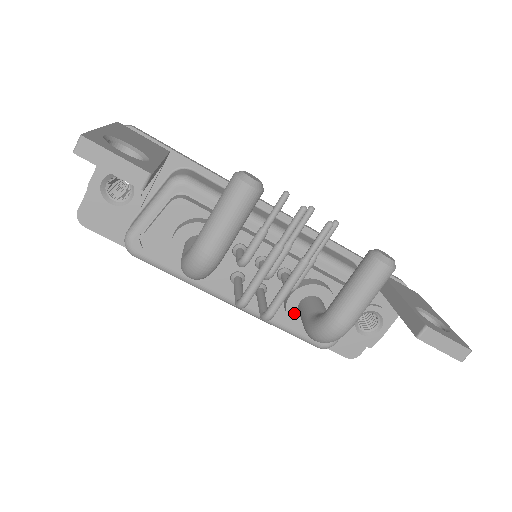
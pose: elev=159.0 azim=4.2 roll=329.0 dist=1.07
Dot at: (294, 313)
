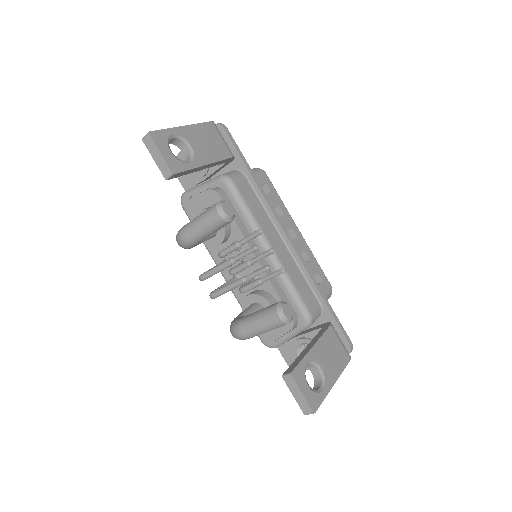
Dot at: (247, 307)
